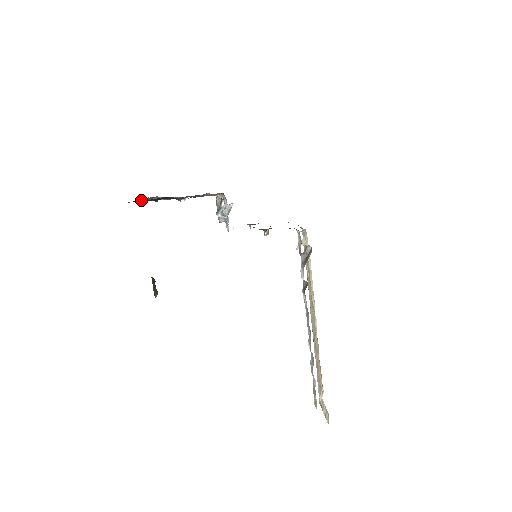
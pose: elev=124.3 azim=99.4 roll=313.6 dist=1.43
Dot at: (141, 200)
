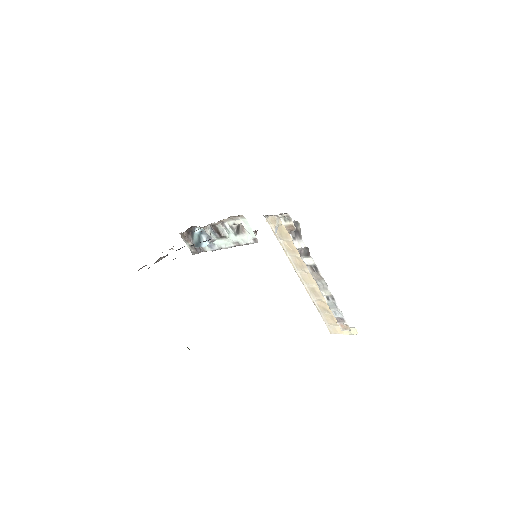
Dot at: occluded
